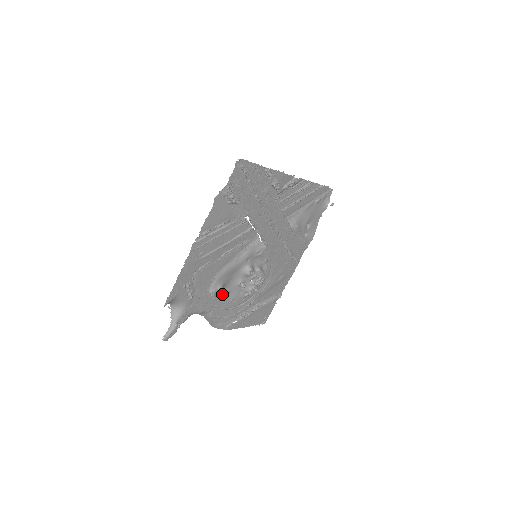
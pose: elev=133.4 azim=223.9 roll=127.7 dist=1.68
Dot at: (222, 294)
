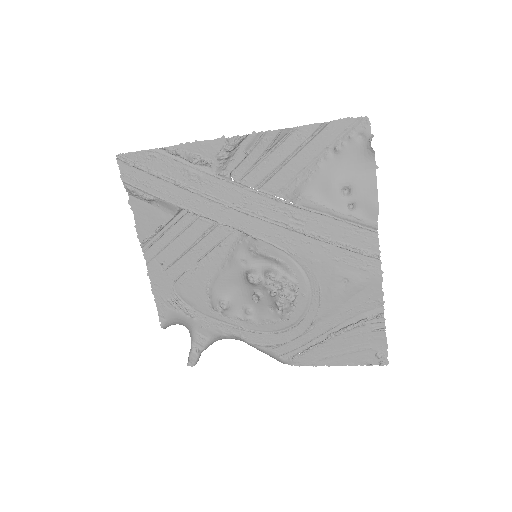
Dot at: (243, 312)
